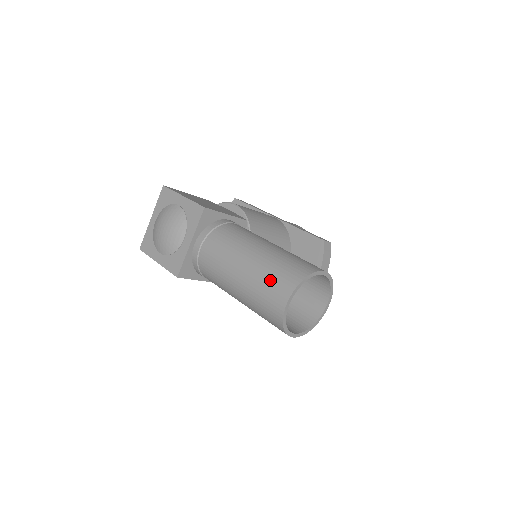
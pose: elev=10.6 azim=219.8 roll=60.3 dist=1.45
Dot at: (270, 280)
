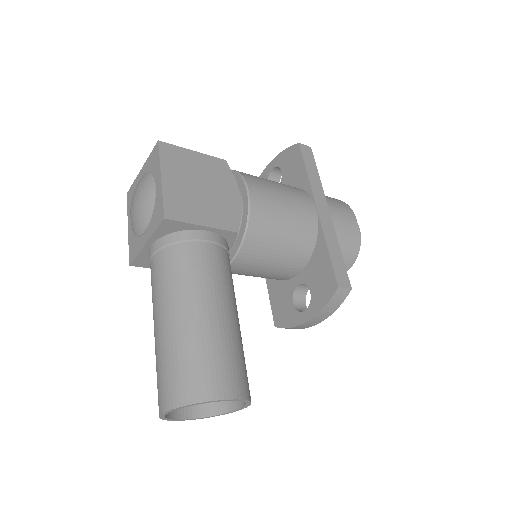
Dot at: (166, 371)
